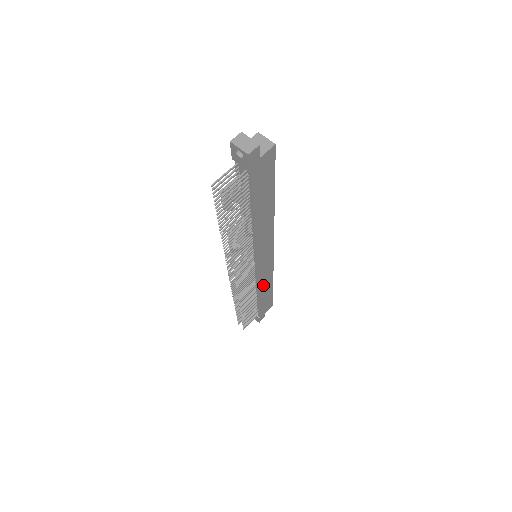
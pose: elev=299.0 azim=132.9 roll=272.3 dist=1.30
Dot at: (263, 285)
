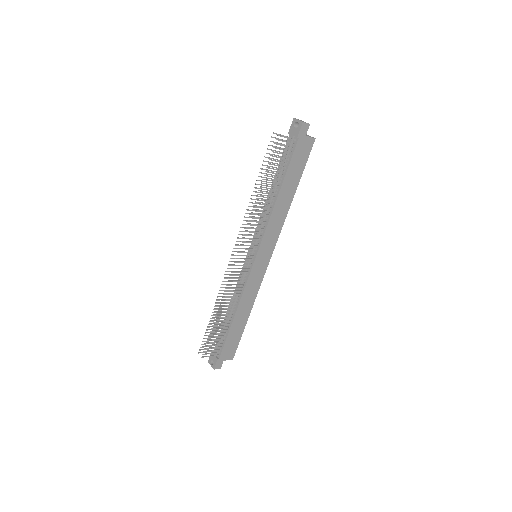
Dot at: (244, 302)
